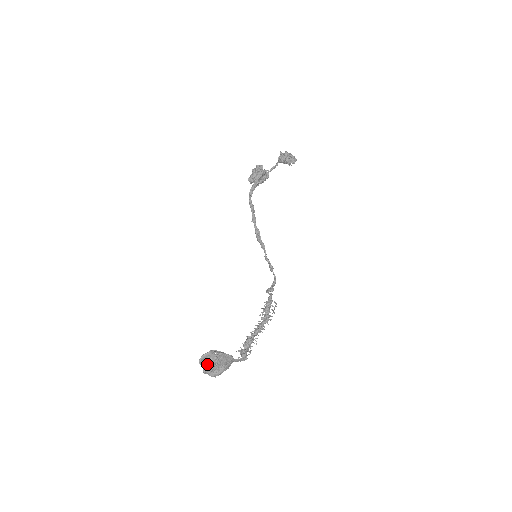
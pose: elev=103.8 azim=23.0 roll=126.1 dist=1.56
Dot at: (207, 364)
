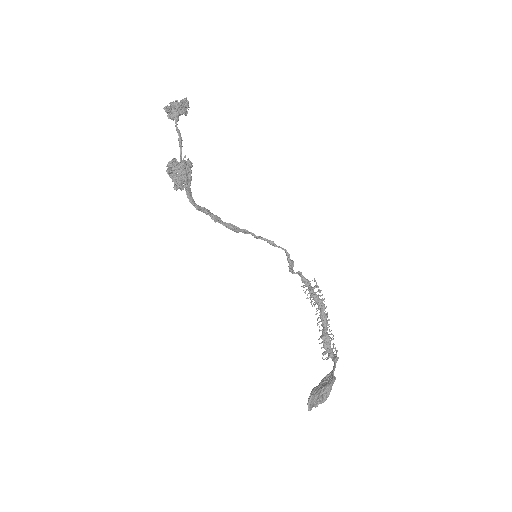
Dot at: (315, 402)
